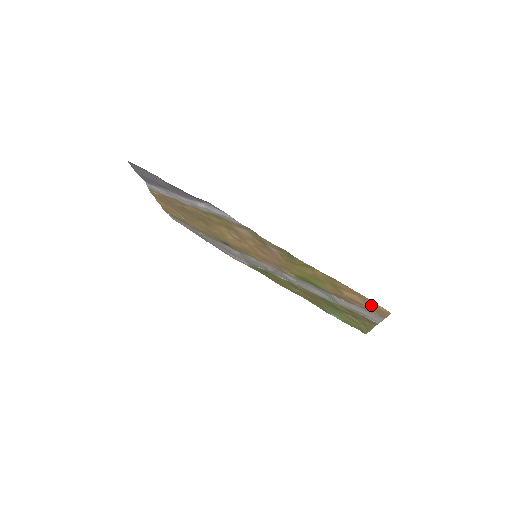
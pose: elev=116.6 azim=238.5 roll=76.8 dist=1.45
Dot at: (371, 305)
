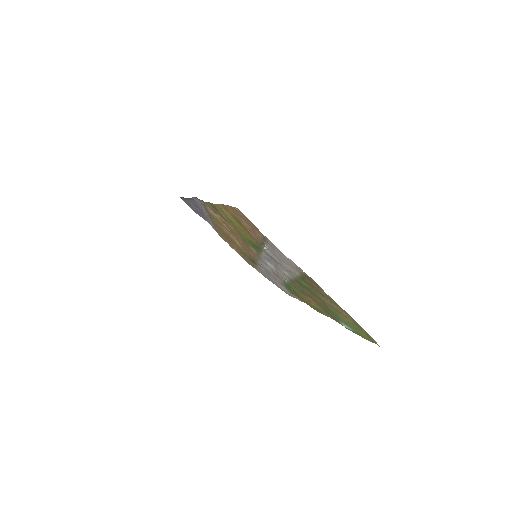
Dot at: (244, 219)
